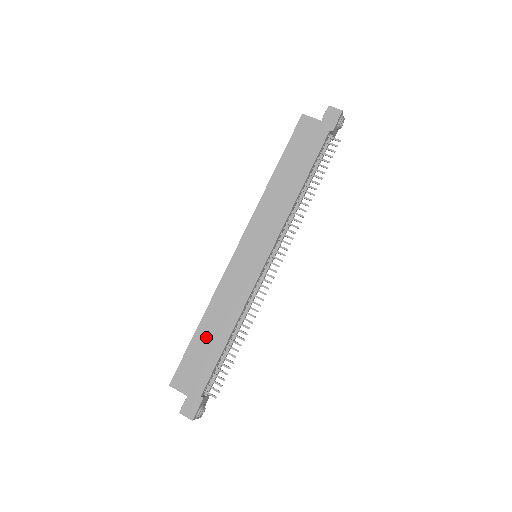
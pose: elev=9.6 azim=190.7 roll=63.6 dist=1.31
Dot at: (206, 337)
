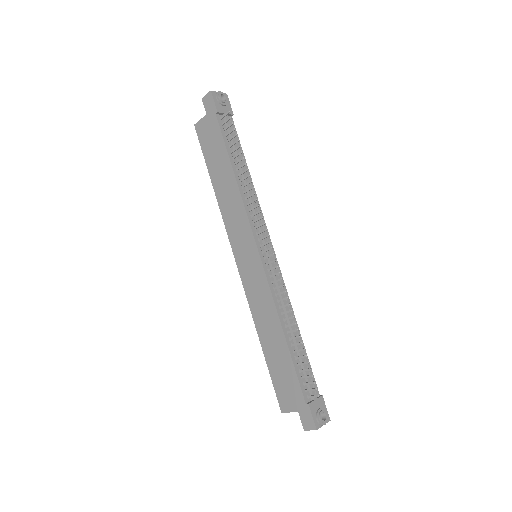
Dot at: (272, 352)
